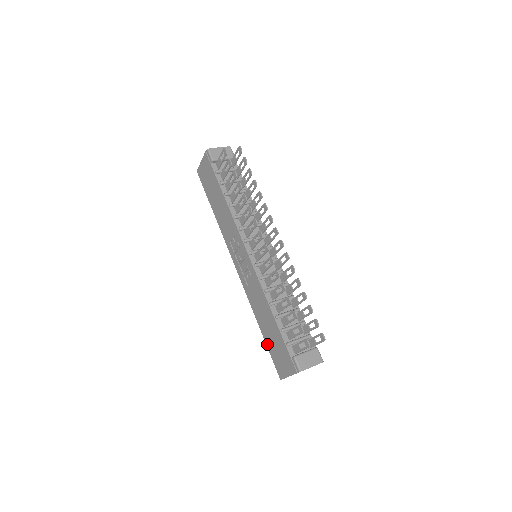
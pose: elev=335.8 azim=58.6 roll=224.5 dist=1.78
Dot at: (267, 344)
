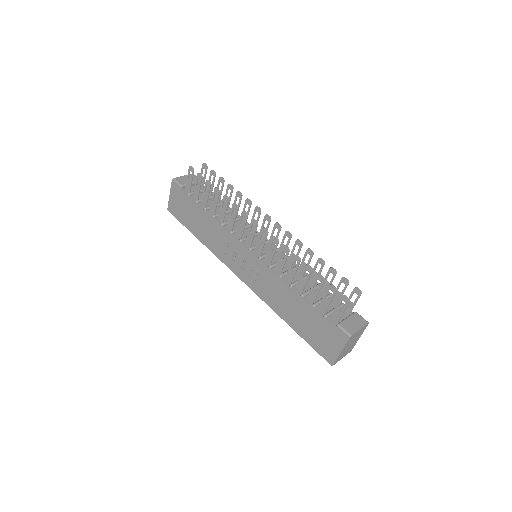
Dot at: (302, 336)
